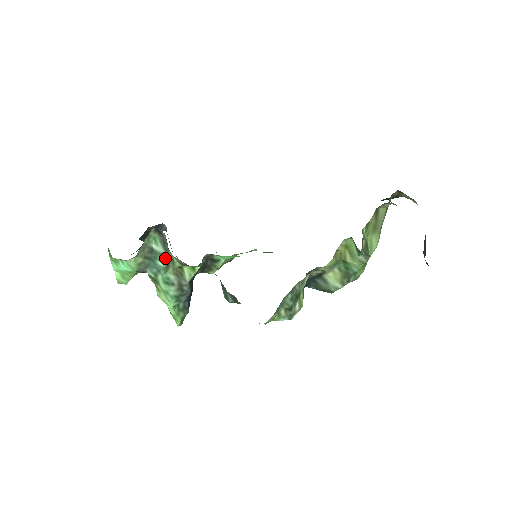
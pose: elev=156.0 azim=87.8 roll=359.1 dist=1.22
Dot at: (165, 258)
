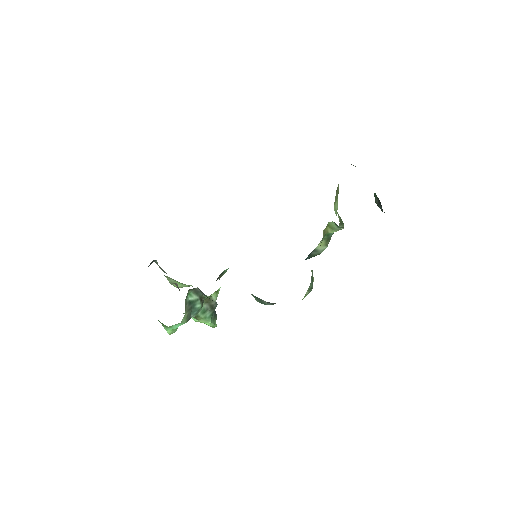
Dot at: (200, 300)
